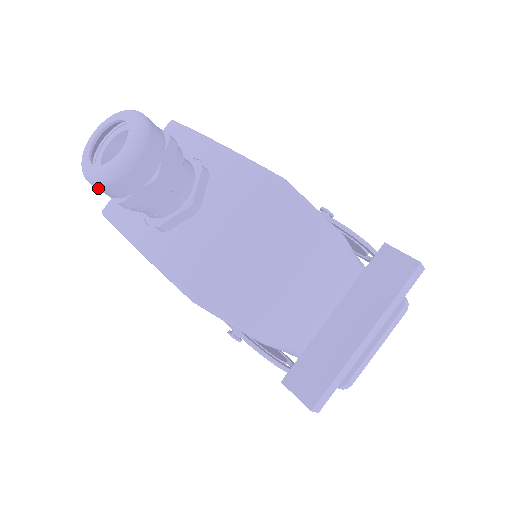
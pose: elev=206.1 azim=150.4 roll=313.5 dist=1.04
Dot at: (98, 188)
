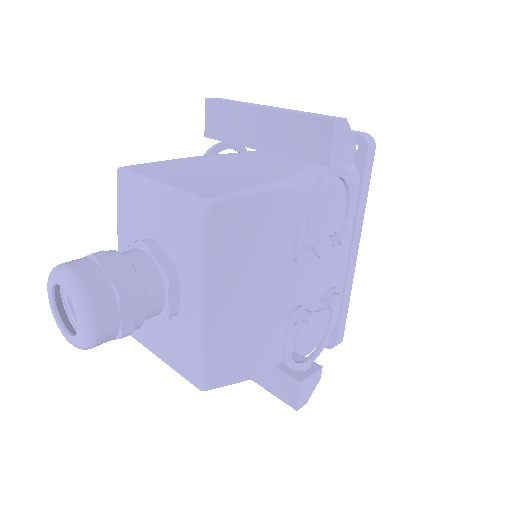
Dot at: (60, 299)
